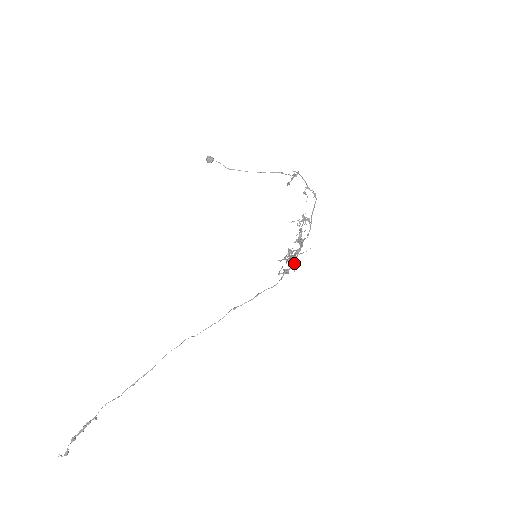
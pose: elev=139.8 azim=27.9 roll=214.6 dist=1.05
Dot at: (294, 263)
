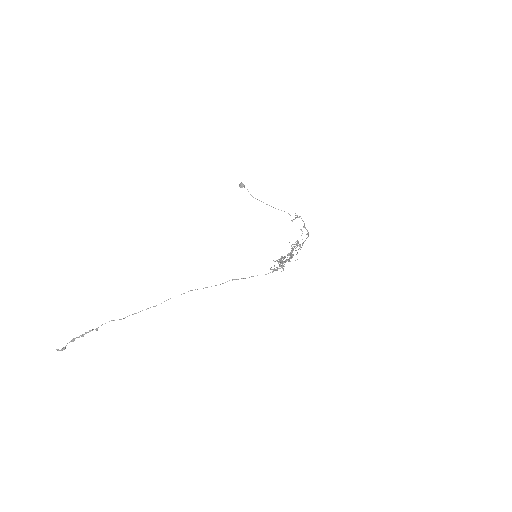
Dot at: (283, 266)
